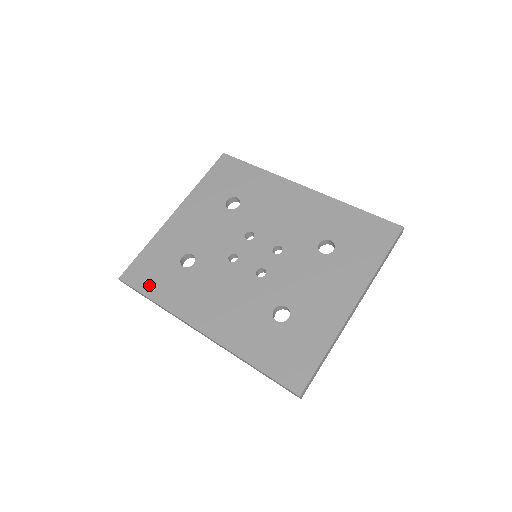
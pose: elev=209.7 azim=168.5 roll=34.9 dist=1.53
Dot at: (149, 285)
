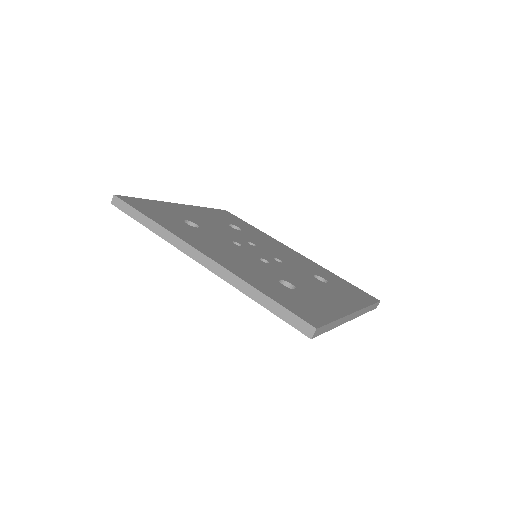
Dot at: (149, 212)
